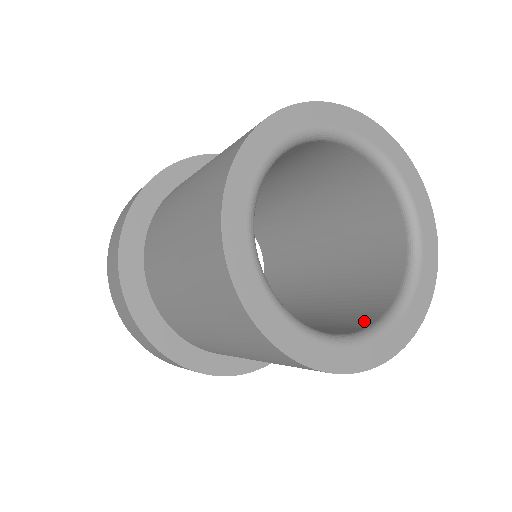
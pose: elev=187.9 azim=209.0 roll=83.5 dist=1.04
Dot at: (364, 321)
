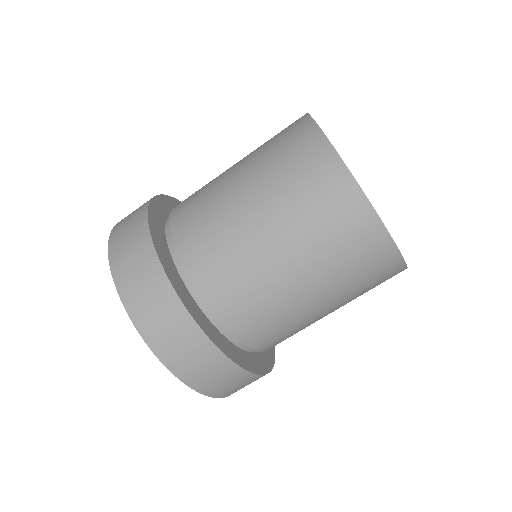
Dot at: occluded
